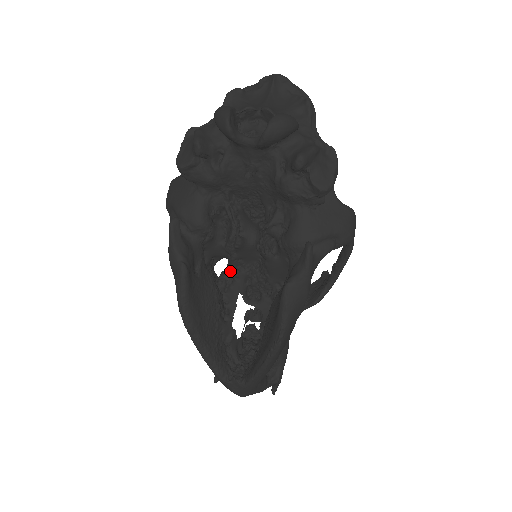
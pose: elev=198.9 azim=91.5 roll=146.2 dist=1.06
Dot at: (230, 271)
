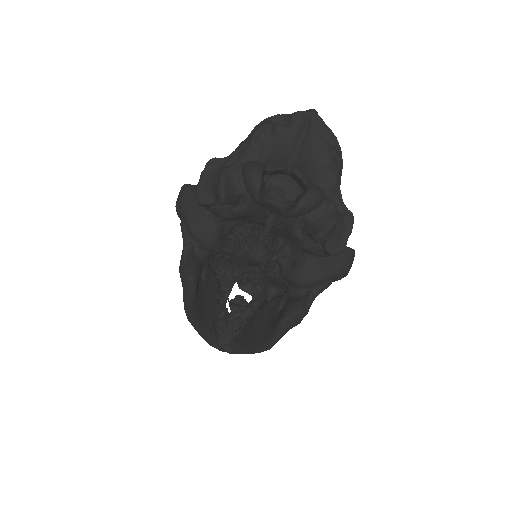
Dot at: (230, 267)
